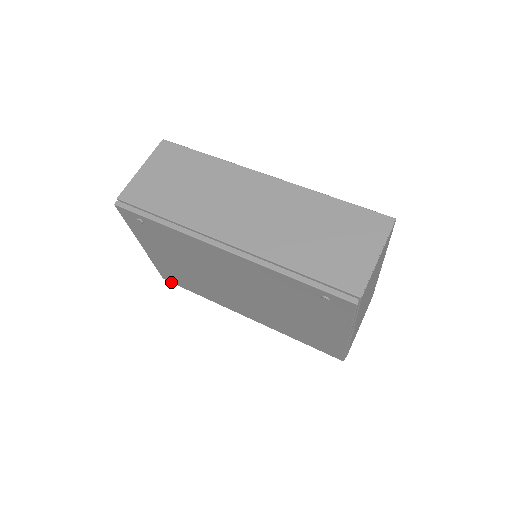
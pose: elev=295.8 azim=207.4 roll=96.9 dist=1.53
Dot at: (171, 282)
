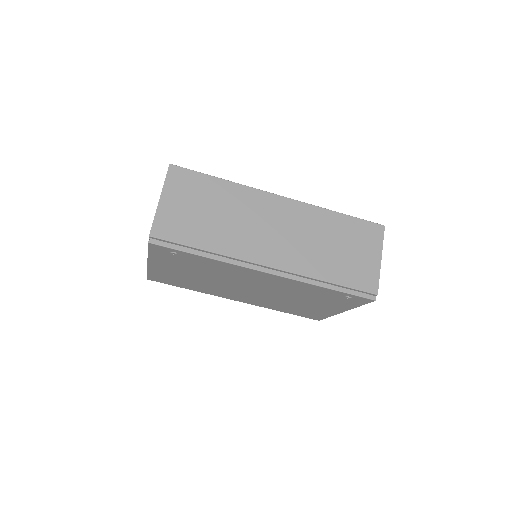
Dot at: (156, 281)
